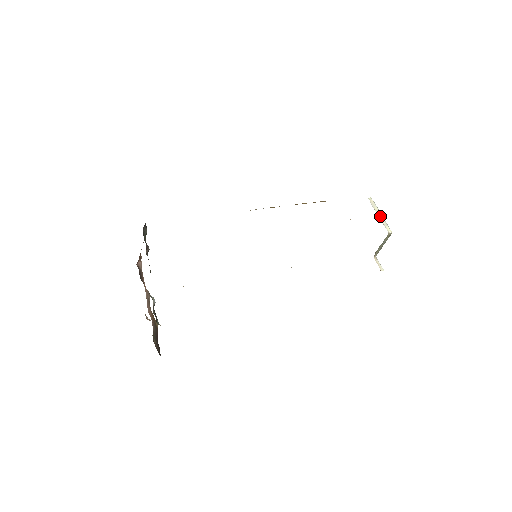
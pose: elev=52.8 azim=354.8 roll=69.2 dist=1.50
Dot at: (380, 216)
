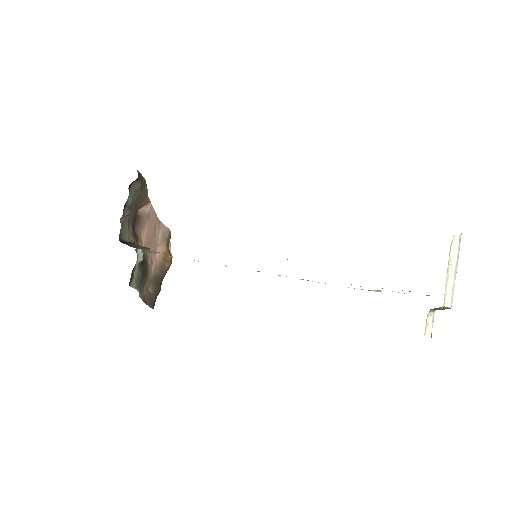
Dot at: (451, 274)
